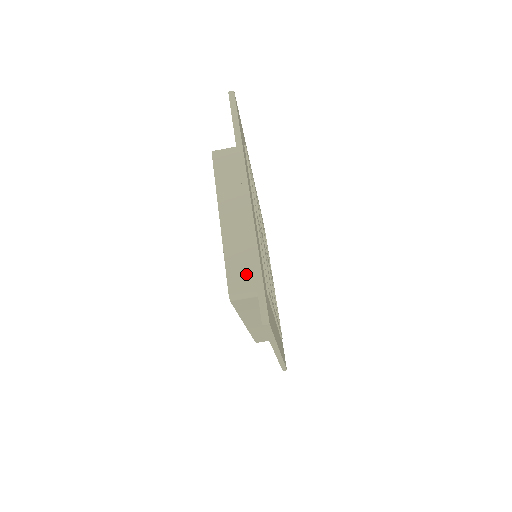
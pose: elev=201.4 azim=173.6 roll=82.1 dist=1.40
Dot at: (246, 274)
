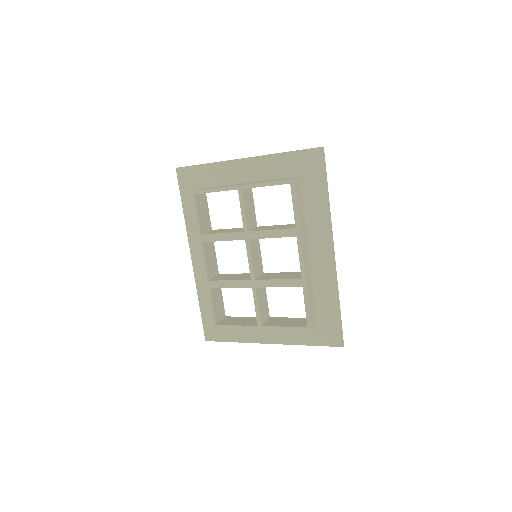
Dot at: occluded
